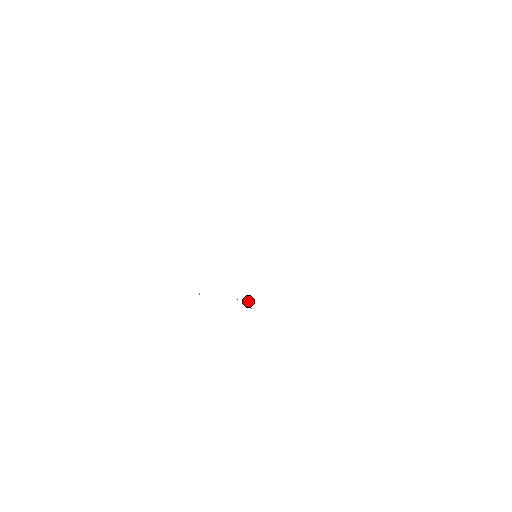
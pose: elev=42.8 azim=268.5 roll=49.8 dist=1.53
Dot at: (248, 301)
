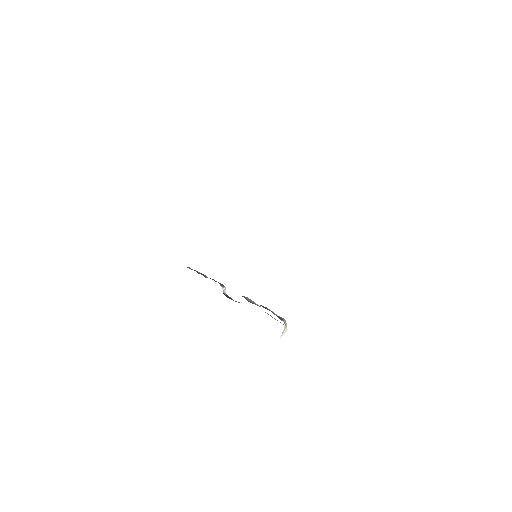
Dot at: occluded
